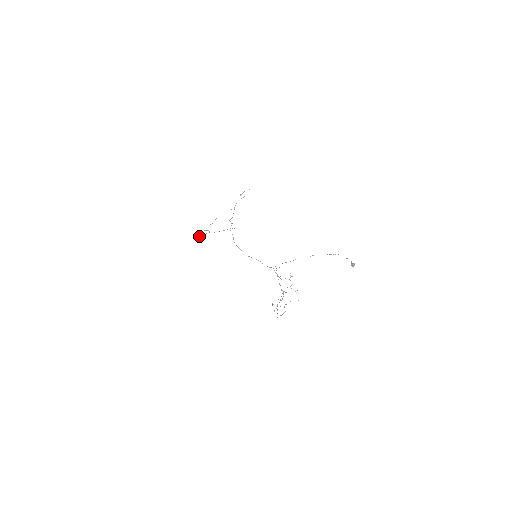
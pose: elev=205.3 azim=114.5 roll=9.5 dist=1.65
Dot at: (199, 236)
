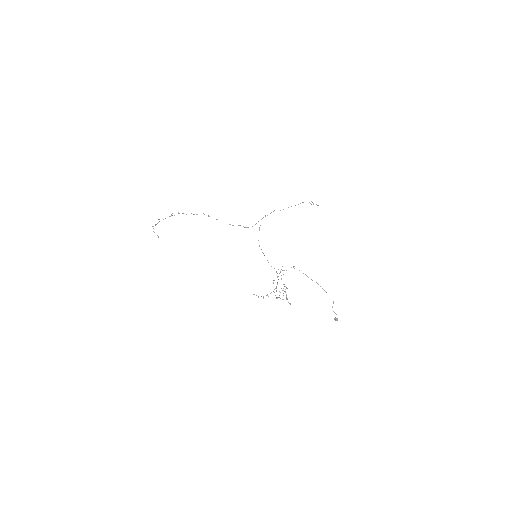
Dot at: occluded
